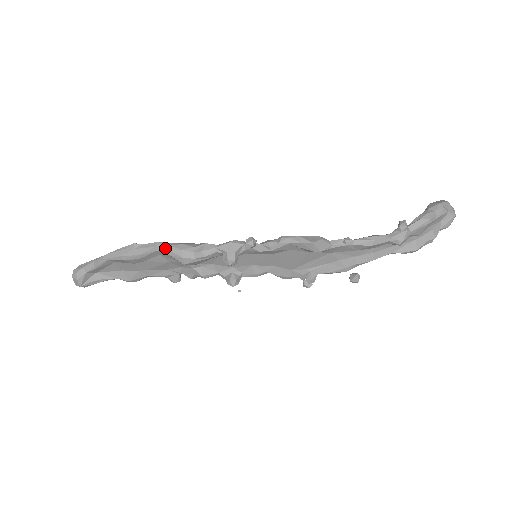
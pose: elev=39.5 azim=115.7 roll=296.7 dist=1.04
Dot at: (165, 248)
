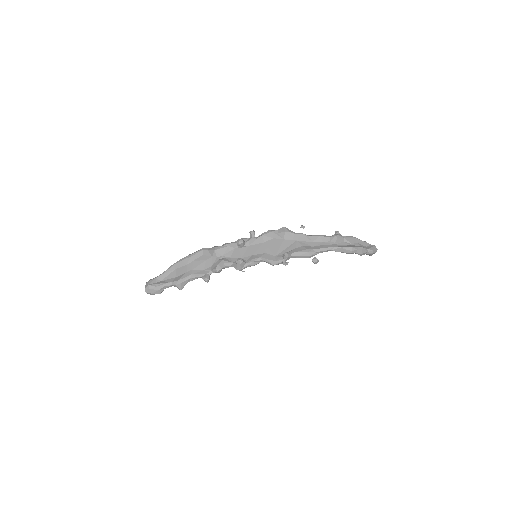
Dot at: (207, 248)
